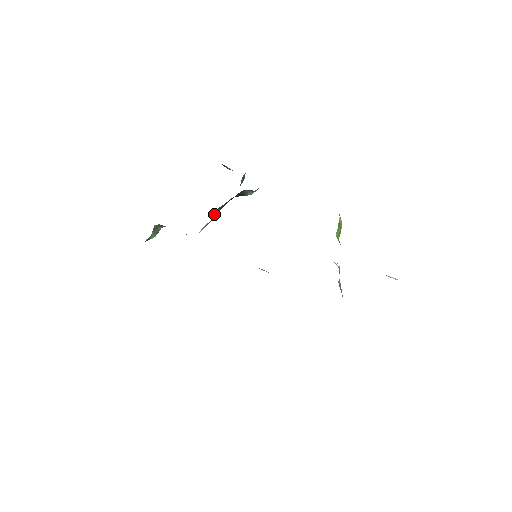
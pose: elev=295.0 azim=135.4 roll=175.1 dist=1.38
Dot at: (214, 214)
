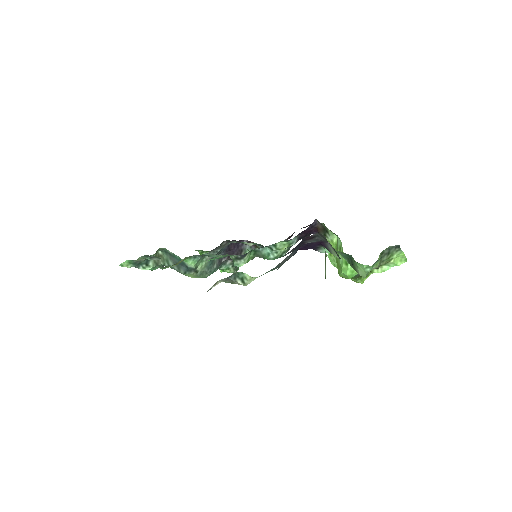
Dot at: (213, 262)
